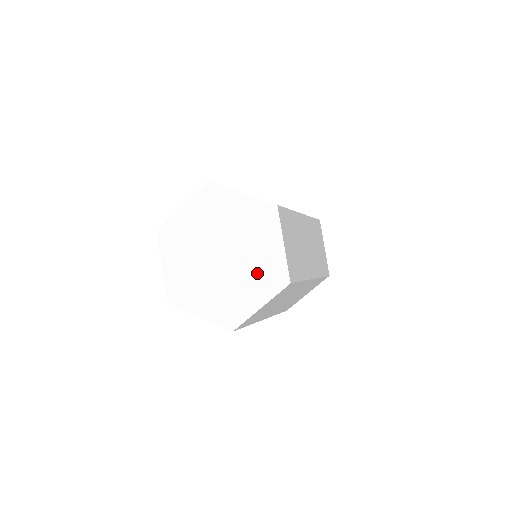
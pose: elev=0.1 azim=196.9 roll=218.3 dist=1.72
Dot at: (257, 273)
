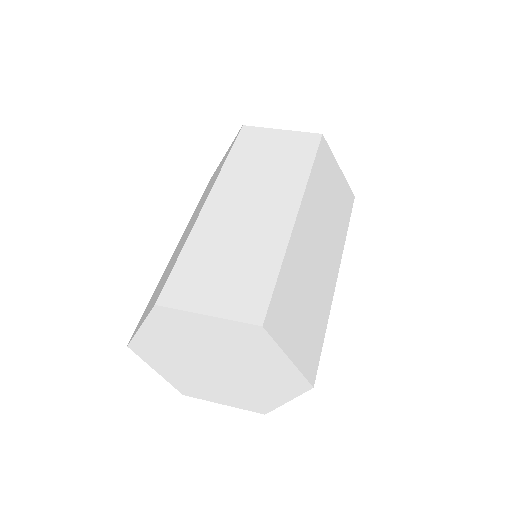
Dot at: (242, 394)
